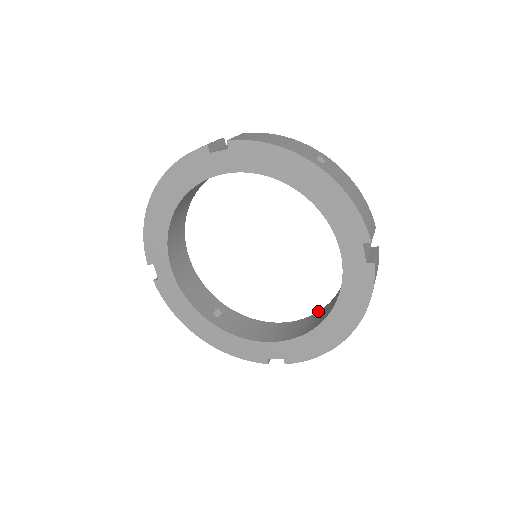
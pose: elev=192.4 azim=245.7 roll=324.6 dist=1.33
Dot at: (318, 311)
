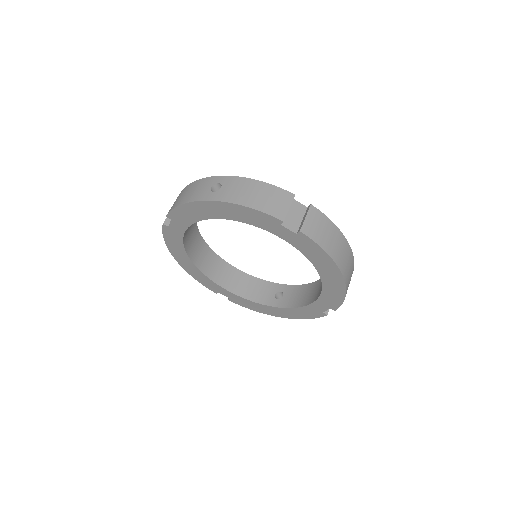
Dot at: occluded
